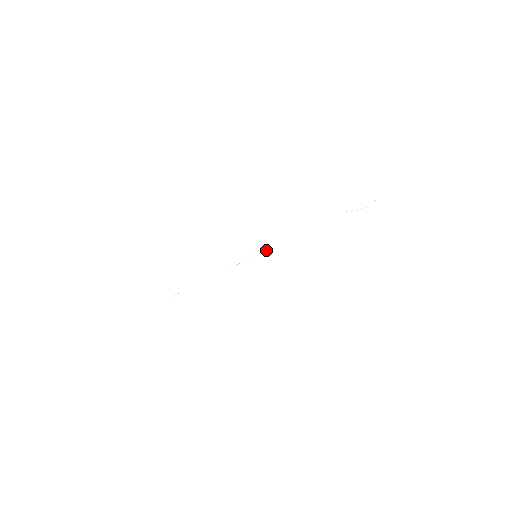
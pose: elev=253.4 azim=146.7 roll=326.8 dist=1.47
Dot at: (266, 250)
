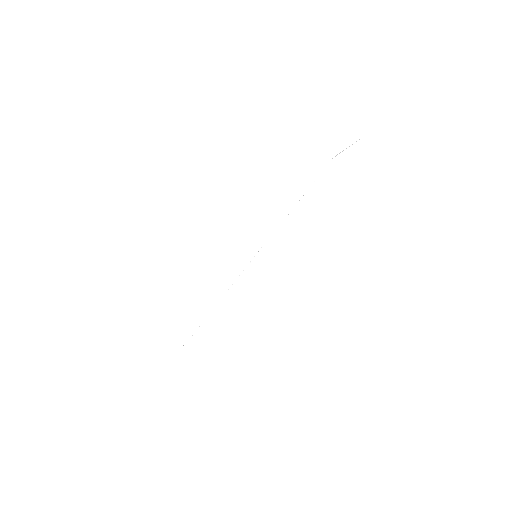
Dot at: (264, 244)
